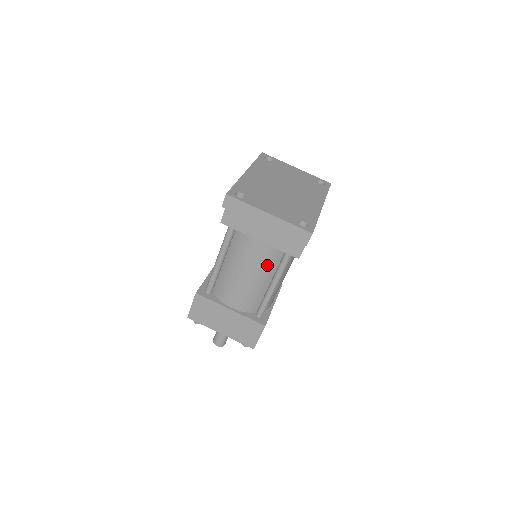
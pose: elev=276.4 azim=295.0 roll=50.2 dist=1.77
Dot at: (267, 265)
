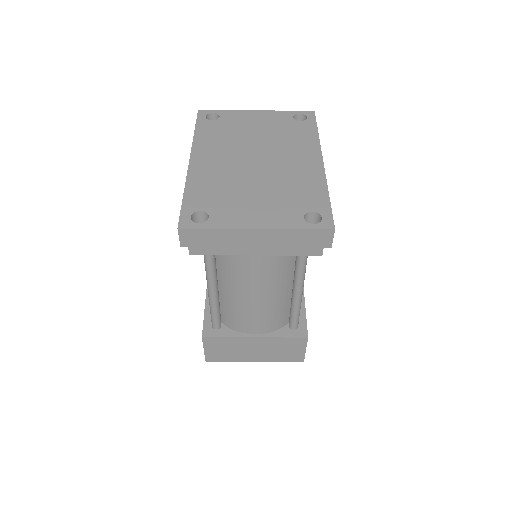
Dot at: (279, 275)
